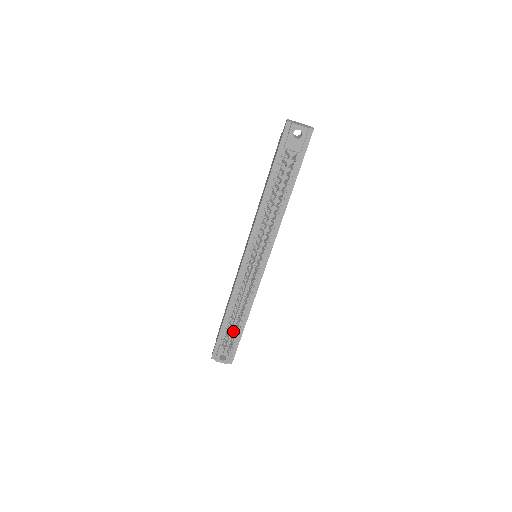
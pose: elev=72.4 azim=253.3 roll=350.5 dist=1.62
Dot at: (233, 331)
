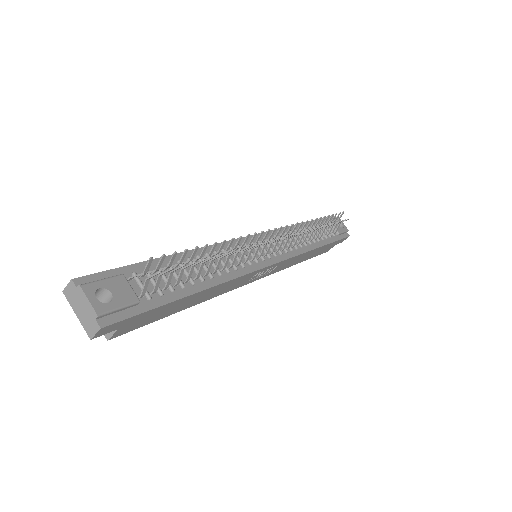
Dot at: occluded
